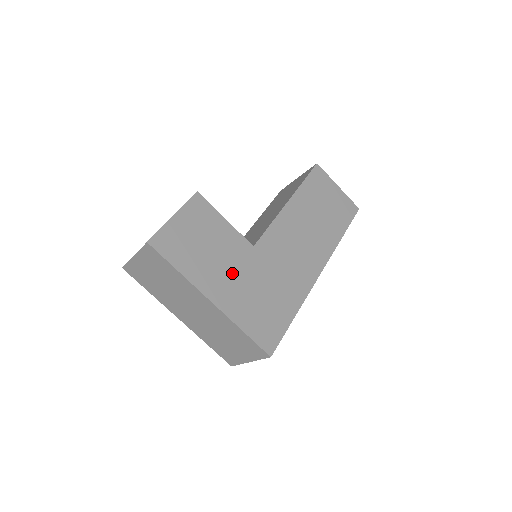
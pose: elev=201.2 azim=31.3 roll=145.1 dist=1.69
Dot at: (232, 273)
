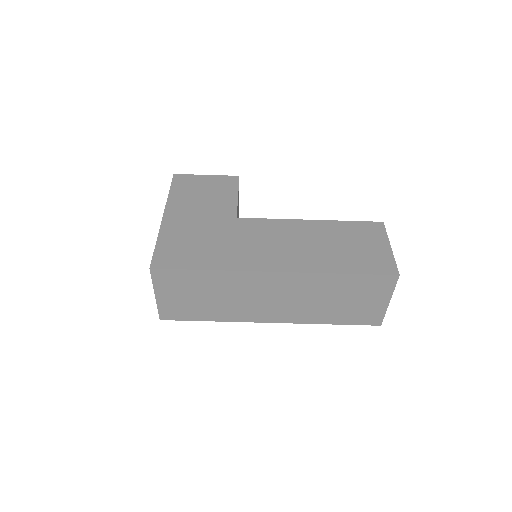
Dot at: (199, 216)
